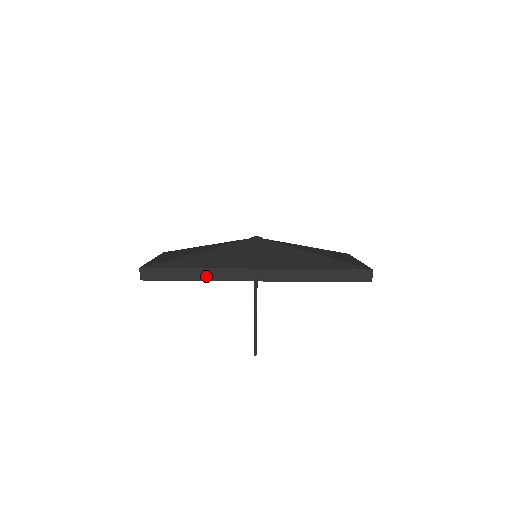
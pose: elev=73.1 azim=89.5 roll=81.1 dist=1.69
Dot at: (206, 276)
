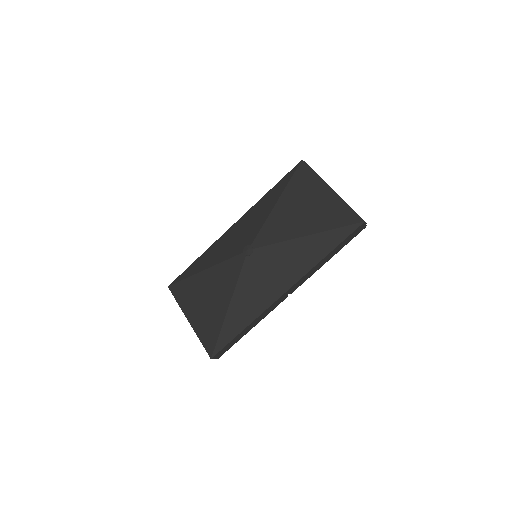
Dot at: (256, 323)
